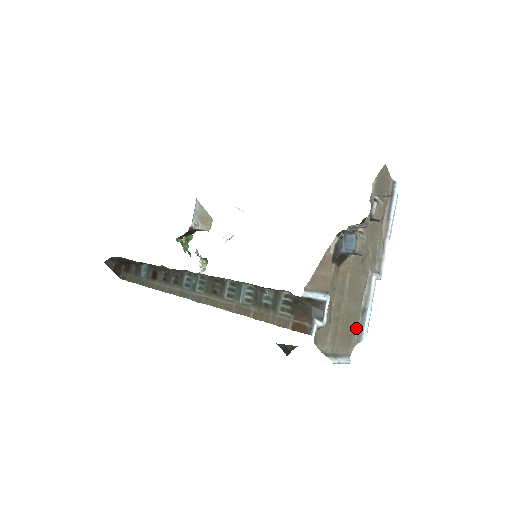
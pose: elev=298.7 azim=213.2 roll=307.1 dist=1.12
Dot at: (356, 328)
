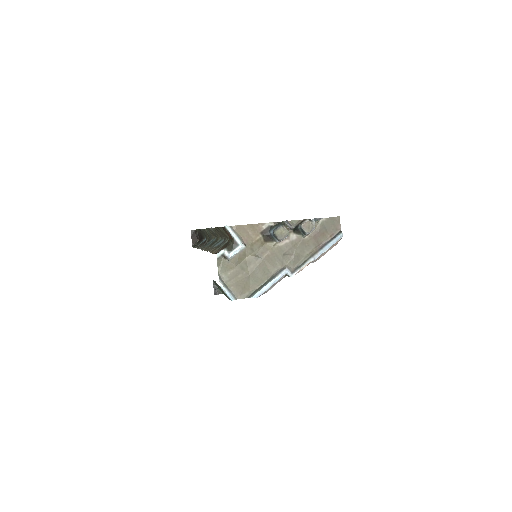
Dot at: (253, 289)
